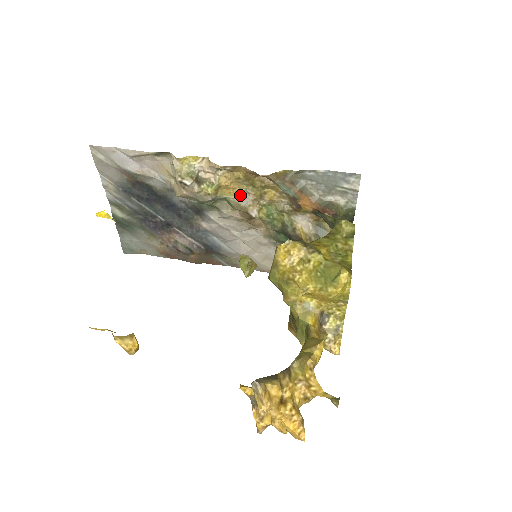
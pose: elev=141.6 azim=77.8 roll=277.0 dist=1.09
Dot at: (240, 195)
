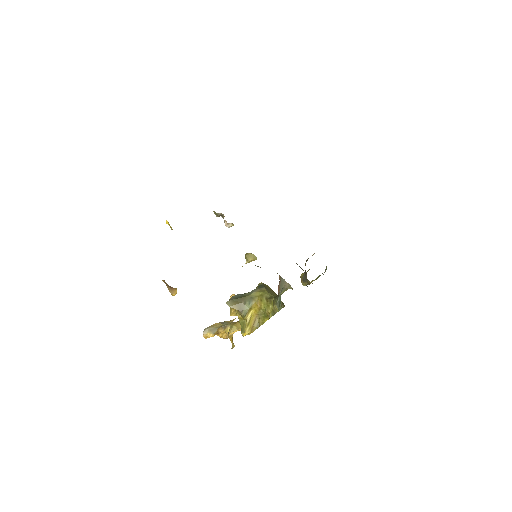
Dot at: occluded
